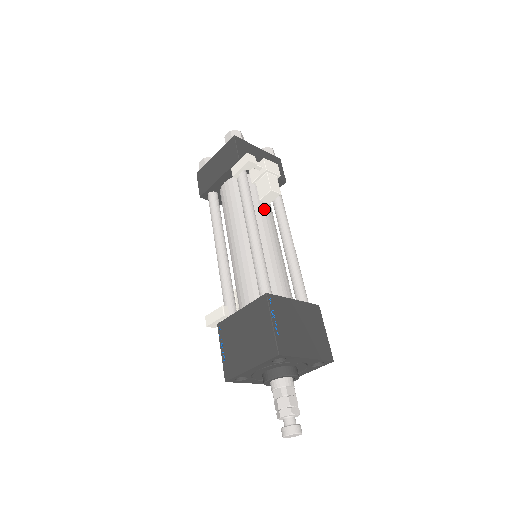
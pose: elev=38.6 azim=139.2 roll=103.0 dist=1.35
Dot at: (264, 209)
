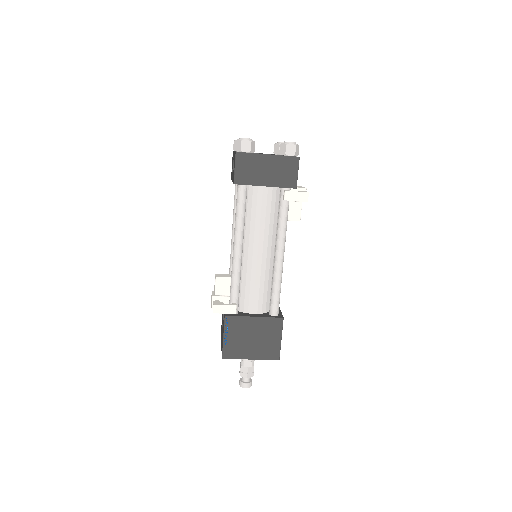
Dot at: occluded
